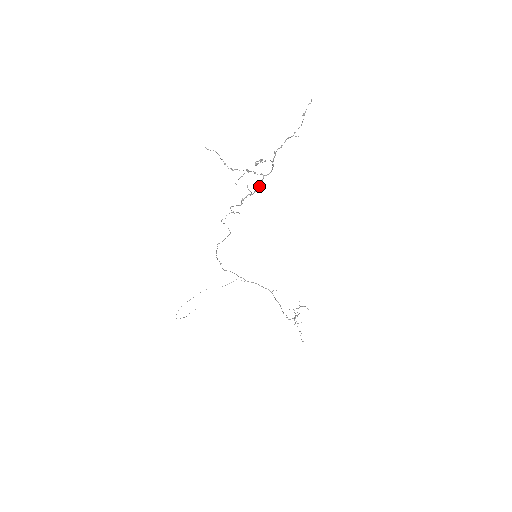
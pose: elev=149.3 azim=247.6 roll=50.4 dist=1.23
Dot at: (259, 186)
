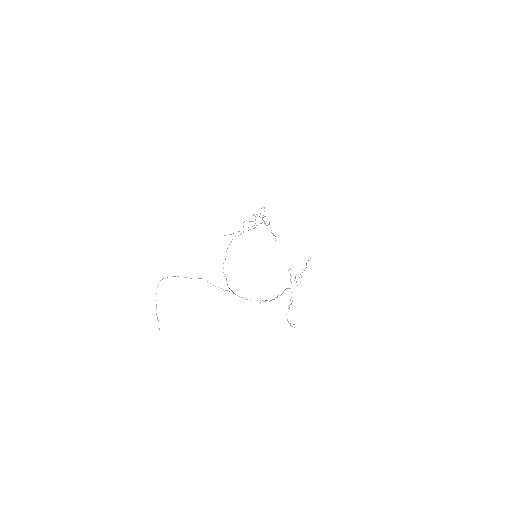
Dot at: (264, 222)
